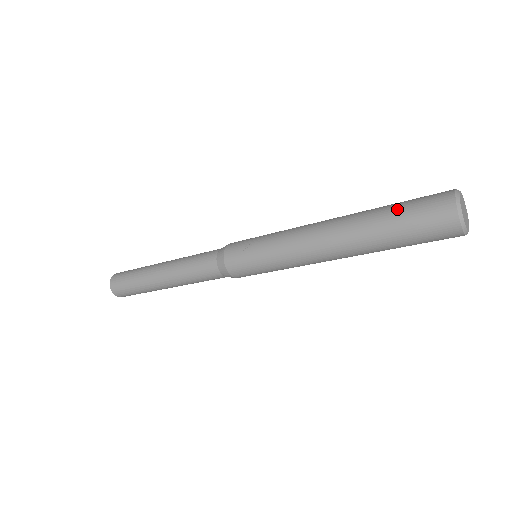
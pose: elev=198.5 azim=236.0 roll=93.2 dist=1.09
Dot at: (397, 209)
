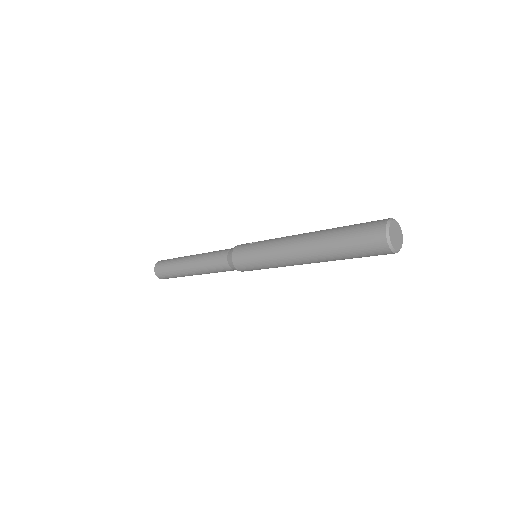
Dot at: occluded
